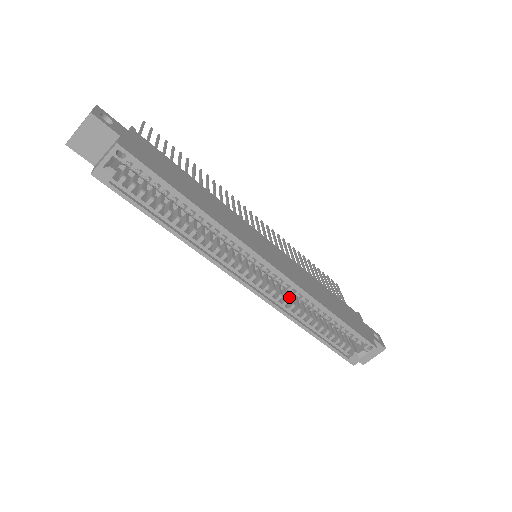
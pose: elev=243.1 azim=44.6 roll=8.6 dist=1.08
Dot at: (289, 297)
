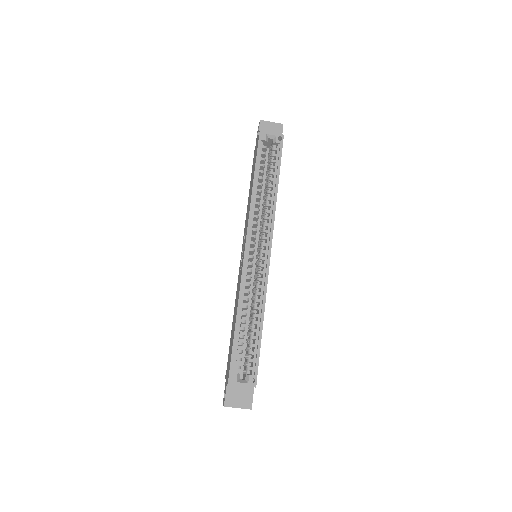
Dot at: occluded
